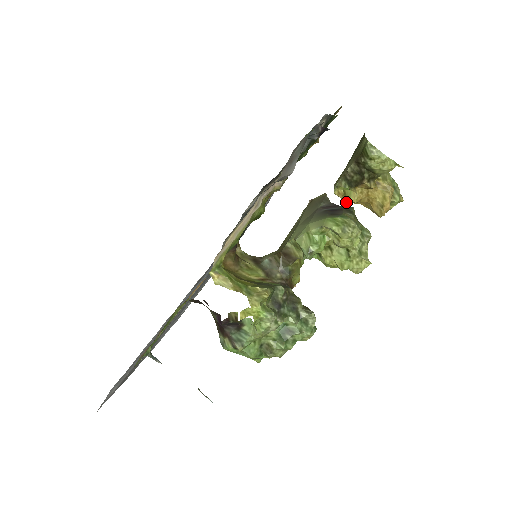
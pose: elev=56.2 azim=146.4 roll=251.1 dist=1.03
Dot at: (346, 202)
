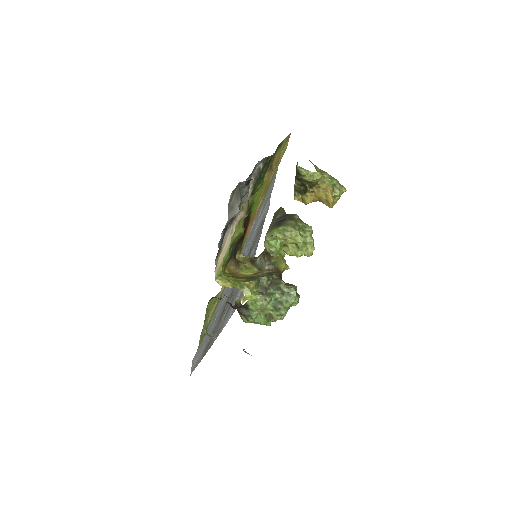
Dot at: (305, 204)
